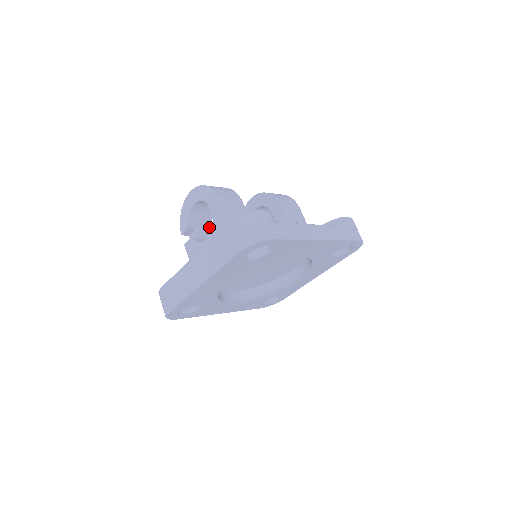
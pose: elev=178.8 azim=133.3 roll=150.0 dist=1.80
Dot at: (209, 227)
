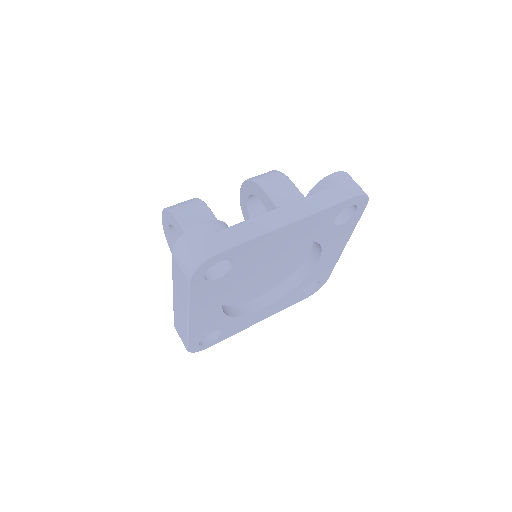
Dot at: occluded
